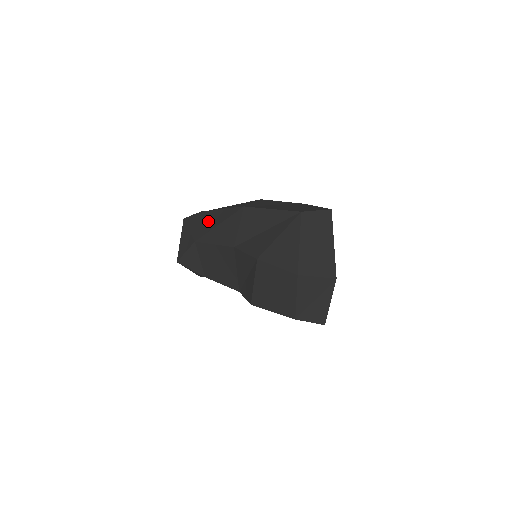
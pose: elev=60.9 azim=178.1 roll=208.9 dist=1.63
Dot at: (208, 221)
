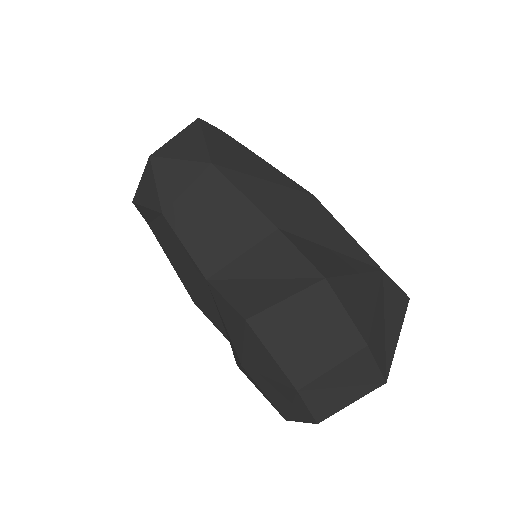
Dot at: (244, 159)
